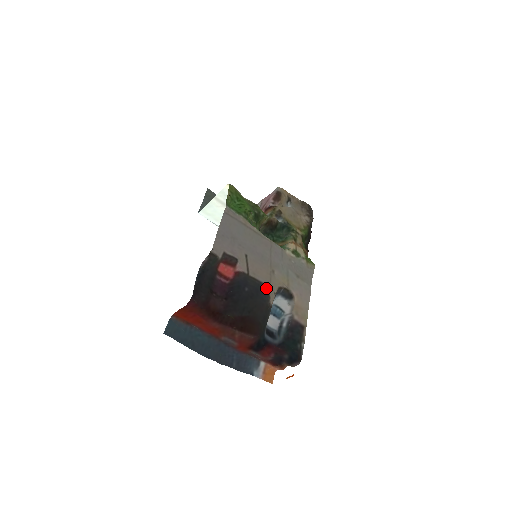
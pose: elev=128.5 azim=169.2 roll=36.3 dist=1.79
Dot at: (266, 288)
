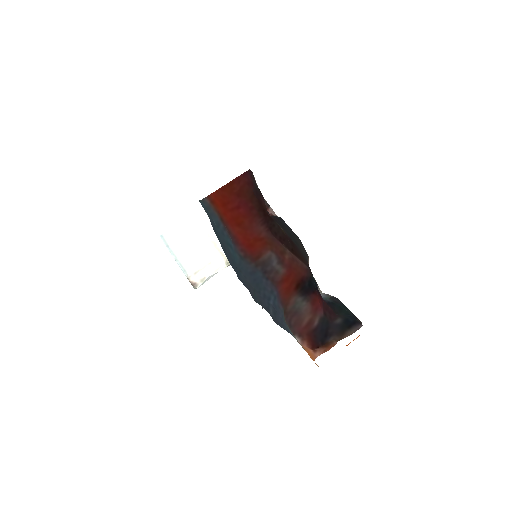
Dot at: occluded
